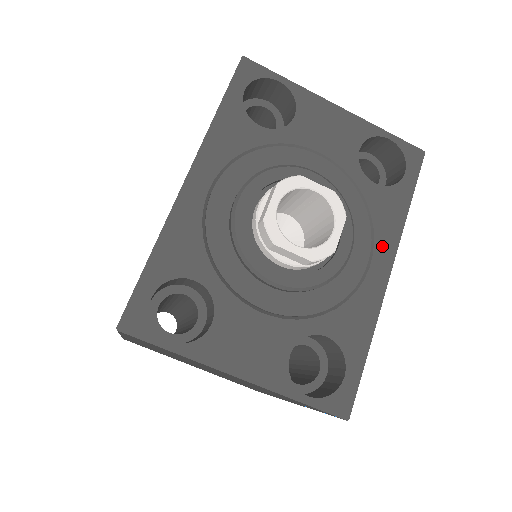
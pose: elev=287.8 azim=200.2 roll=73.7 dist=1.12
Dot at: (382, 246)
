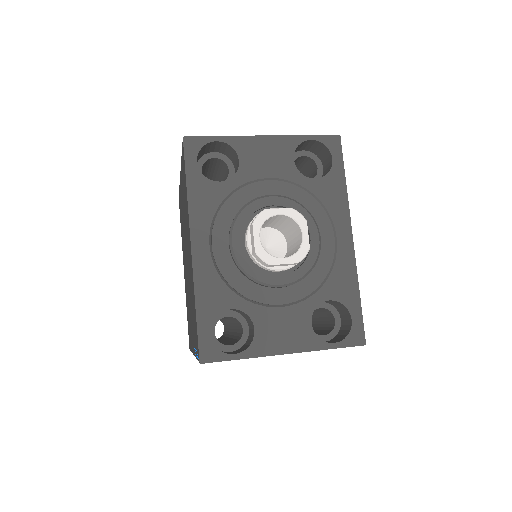
Dot at: (339, 221)
